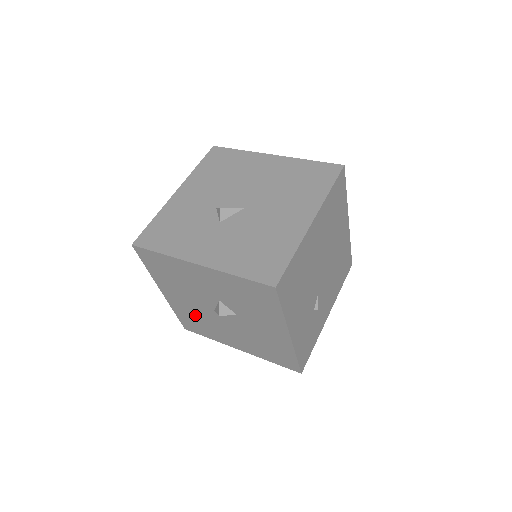
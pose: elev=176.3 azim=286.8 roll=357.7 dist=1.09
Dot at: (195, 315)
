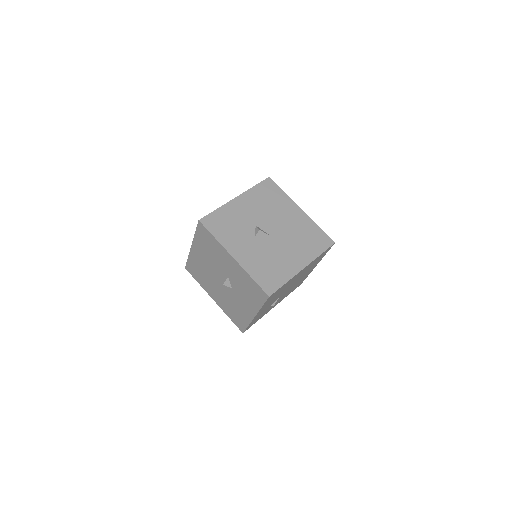
Dot at: (202, 269)
